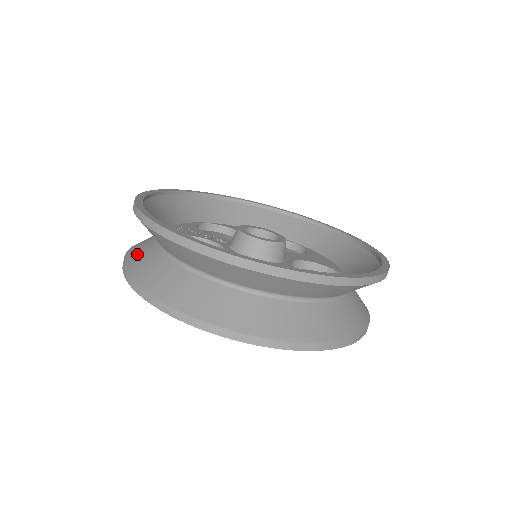
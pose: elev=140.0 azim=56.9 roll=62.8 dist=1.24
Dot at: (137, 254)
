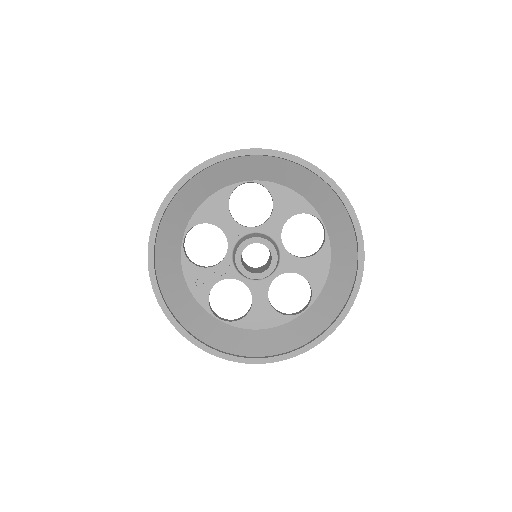
Dot at: occluded
